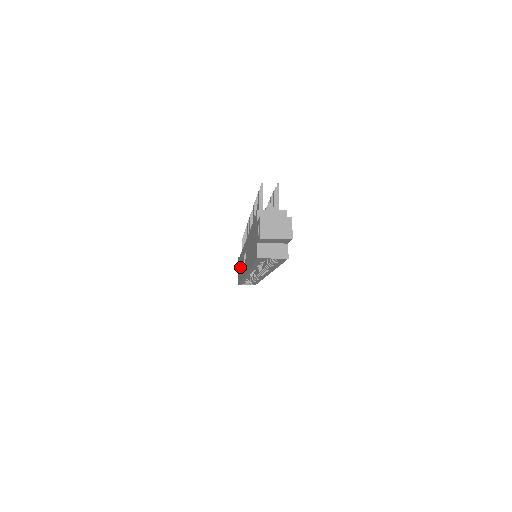
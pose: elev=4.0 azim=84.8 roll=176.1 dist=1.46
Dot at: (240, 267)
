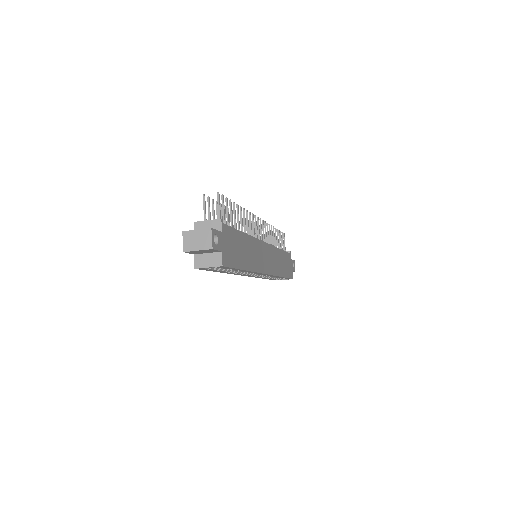
Dot at: occluded
